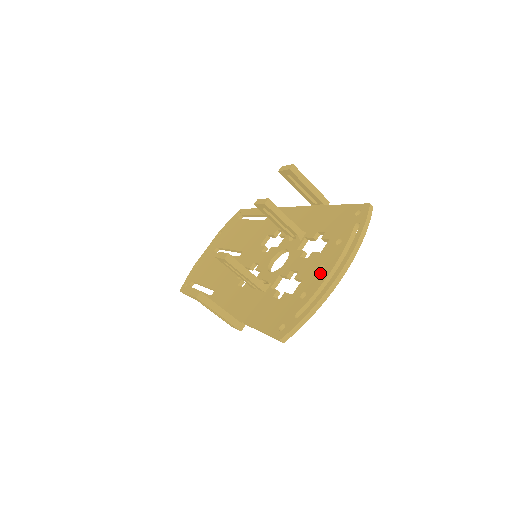
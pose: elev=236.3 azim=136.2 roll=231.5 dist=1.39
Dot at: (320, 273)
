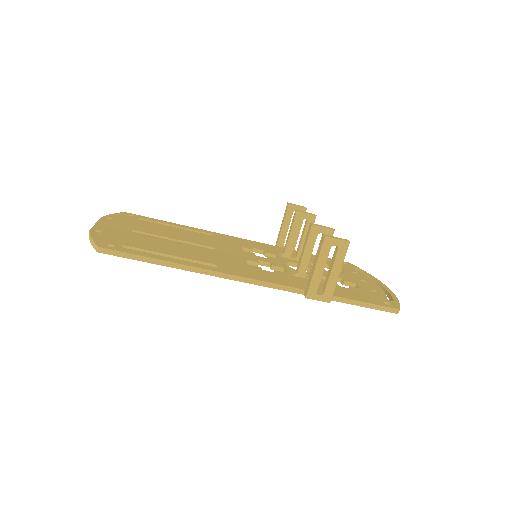
Dot at: (369, 283)
